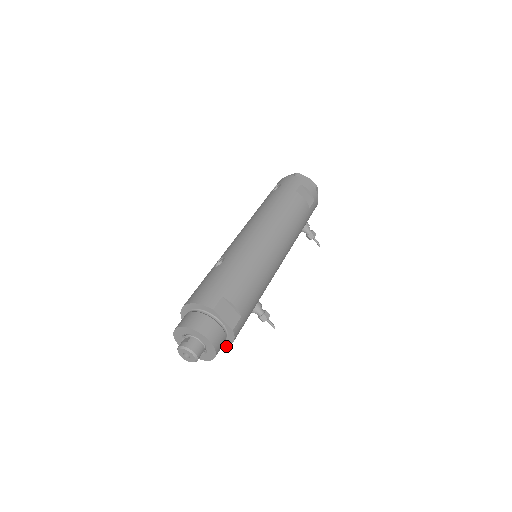
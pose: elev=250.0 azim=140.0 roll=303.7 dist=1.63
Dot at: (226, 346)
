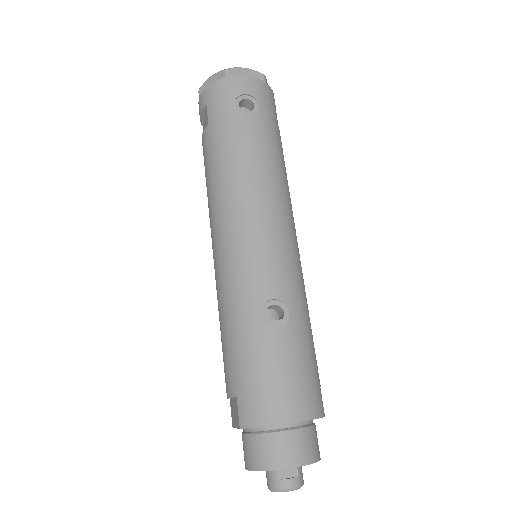
Dot at: occluded
